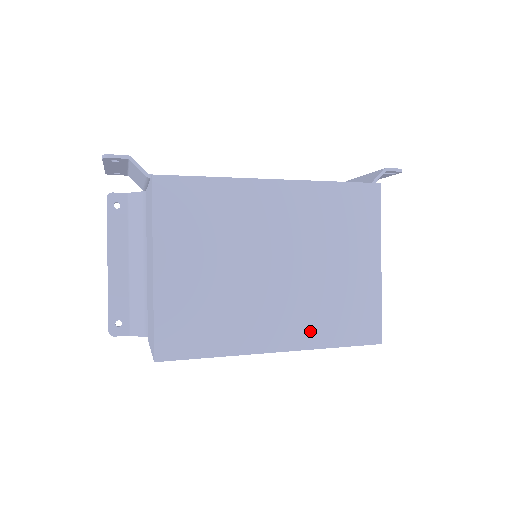
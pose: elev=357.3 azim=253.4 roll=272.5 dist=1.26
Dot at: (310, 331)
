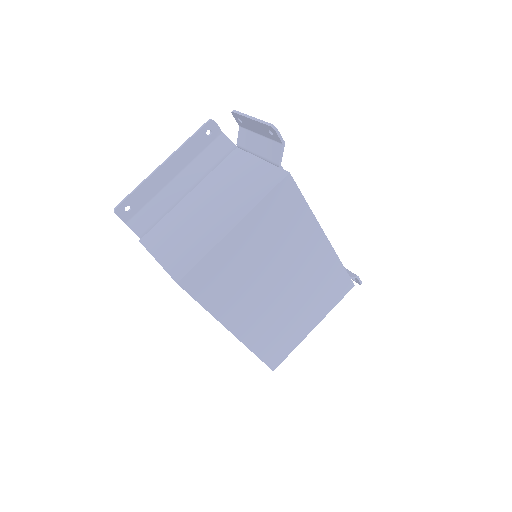
Dot at: (256, 336)
